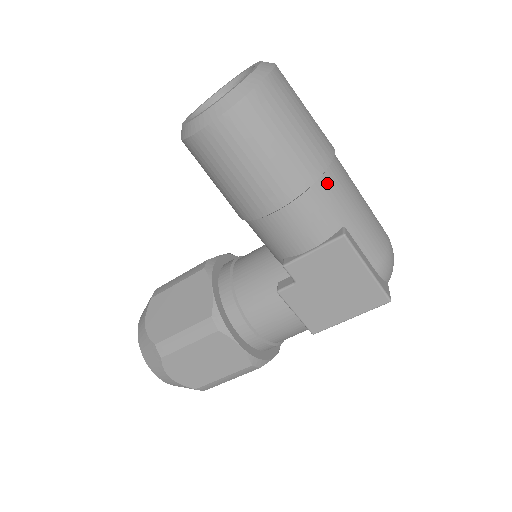
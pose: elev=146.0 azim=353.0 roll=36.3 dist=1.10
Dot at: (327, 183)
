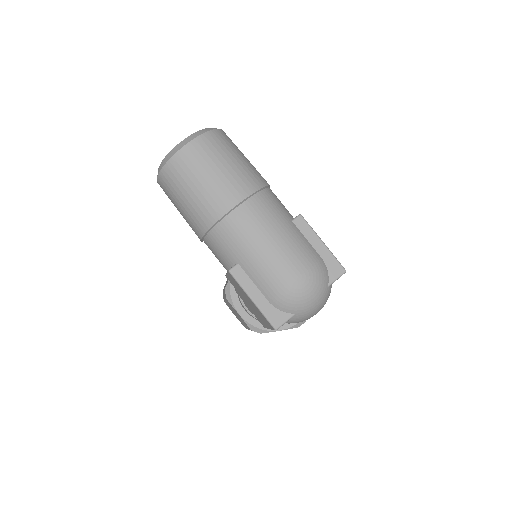
Dot at: (221, 230)
